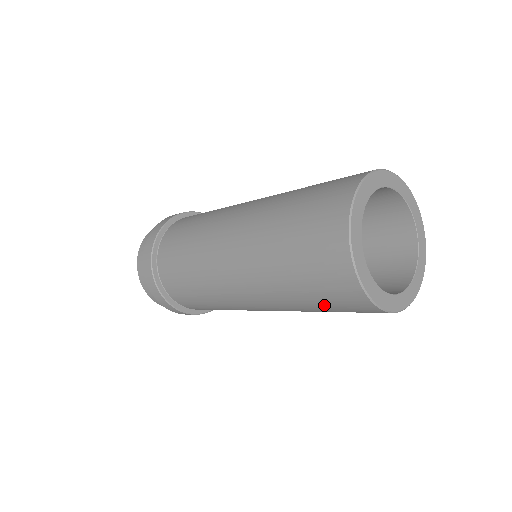
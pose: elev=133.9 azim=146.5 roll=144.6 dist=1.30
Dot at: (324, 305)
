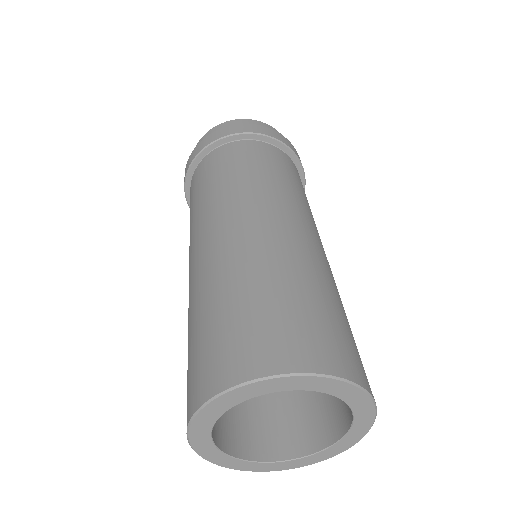
Dot at: occluded
